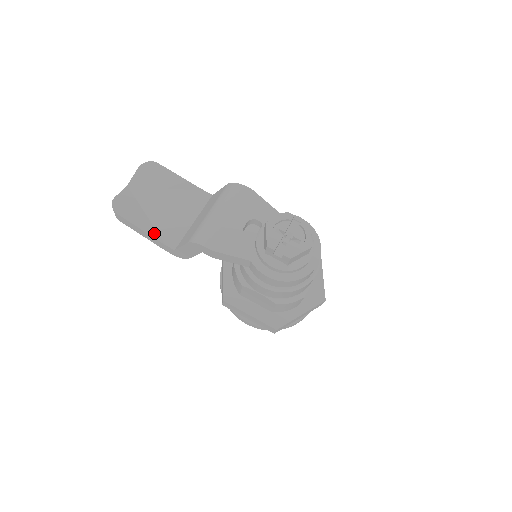
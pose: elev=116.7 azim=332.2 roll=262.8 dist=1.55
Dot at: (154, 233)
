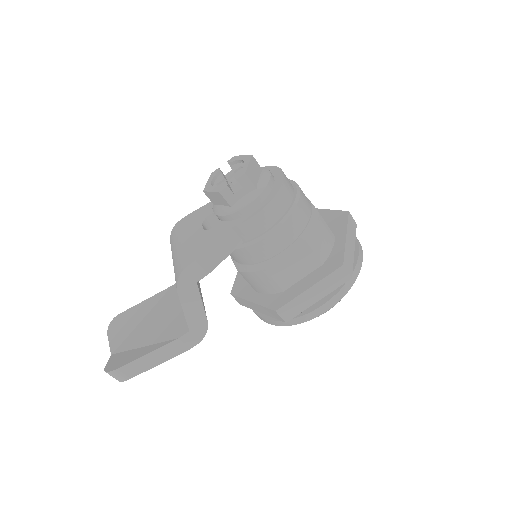
Dot at: (161, 345)
